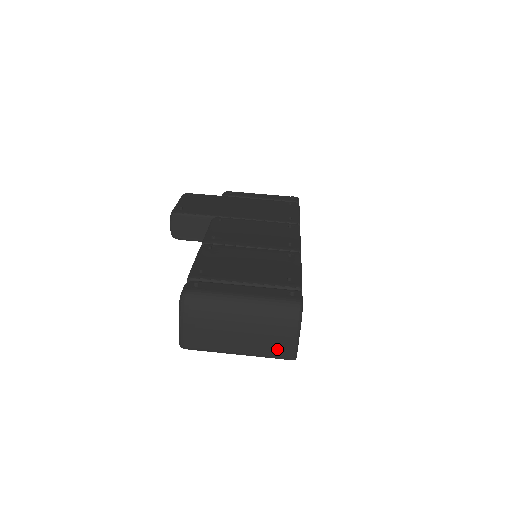
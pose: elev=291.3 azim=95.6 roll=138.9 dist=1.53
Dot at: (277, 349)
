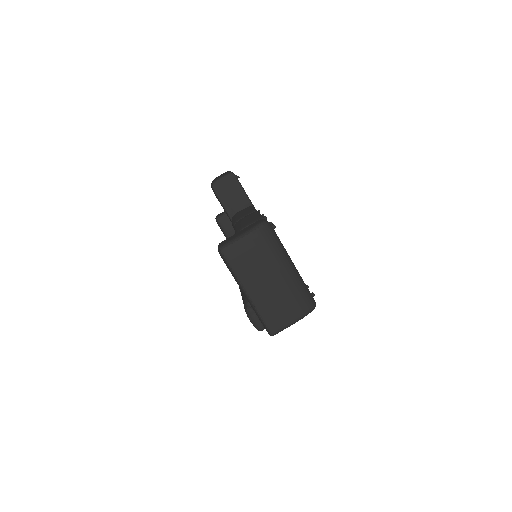
Dot at: (274, 317)
